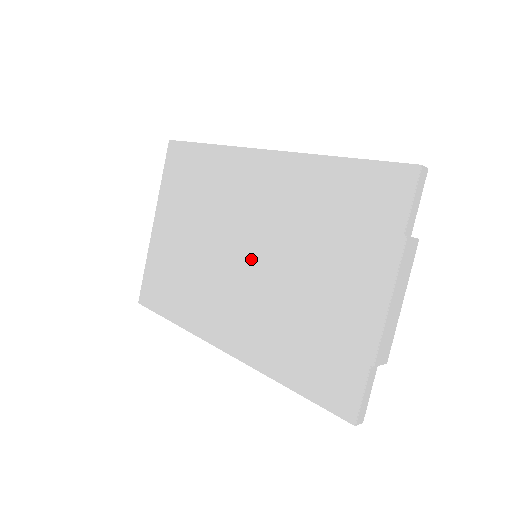
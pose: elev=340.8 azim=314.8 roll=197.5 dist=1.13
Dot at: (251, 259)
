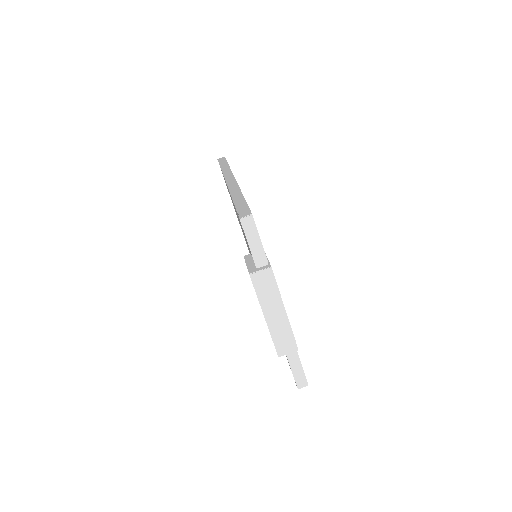
Dot at: occluded
